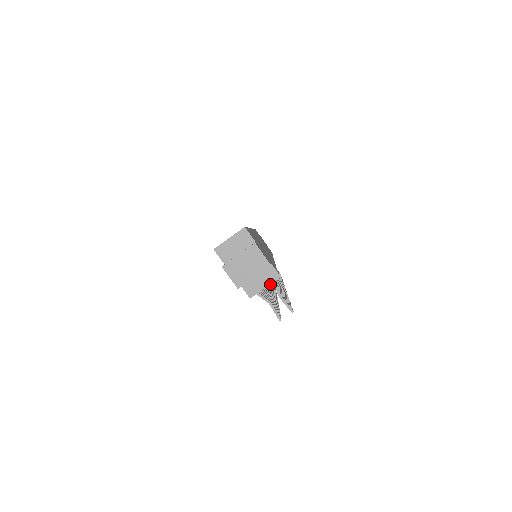
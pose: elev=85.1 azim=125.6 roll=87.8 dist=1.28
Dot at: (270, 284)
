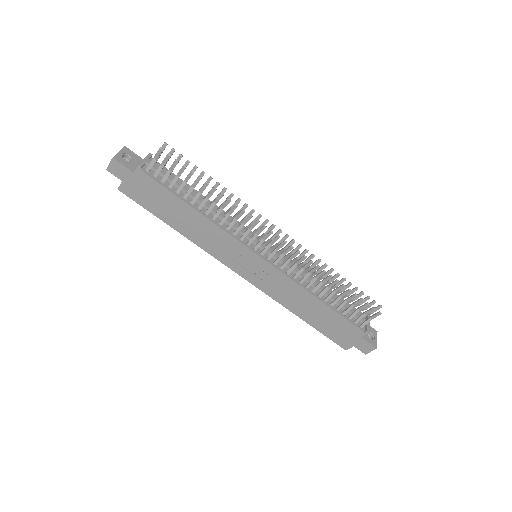
Dot at: occluded
